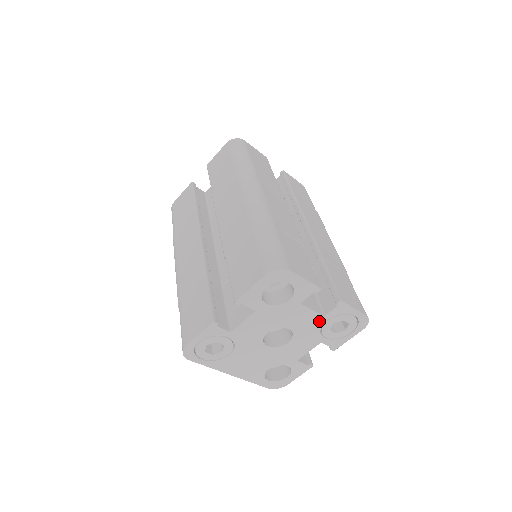
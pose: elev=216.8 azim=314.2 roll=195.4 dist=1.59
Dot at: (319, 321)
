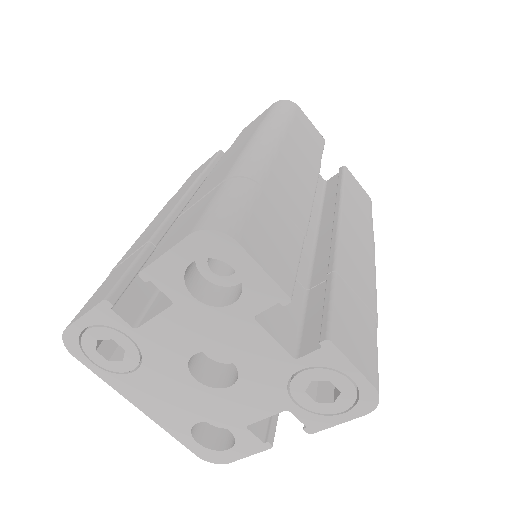
Dot at: (286, 366)
